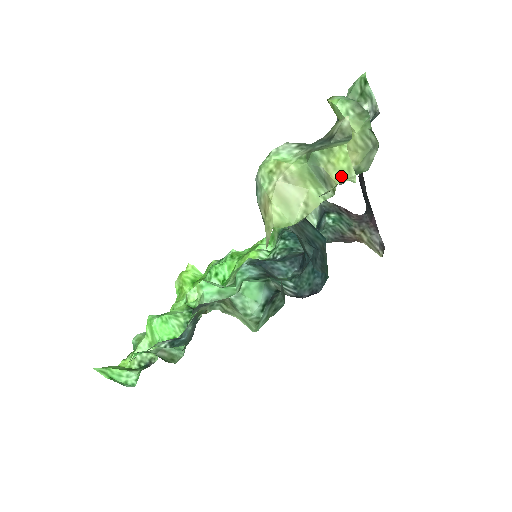
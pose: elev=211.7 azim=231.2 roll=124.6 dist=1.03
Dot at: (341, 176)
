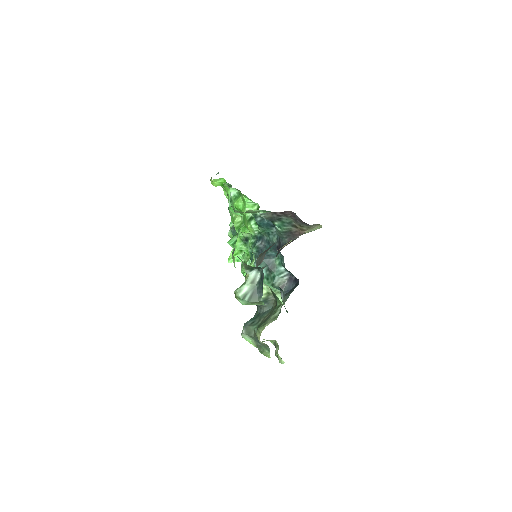
Dot at: occluded
